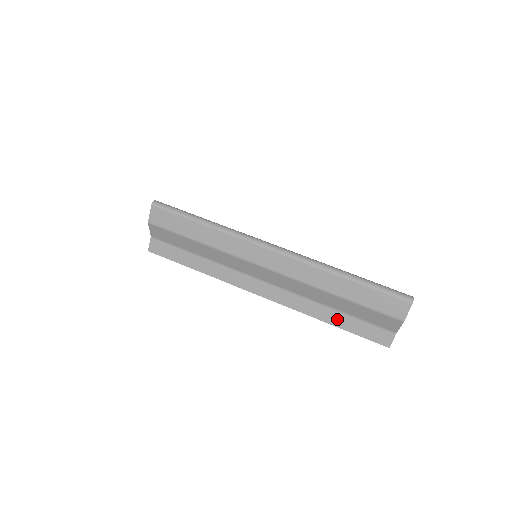
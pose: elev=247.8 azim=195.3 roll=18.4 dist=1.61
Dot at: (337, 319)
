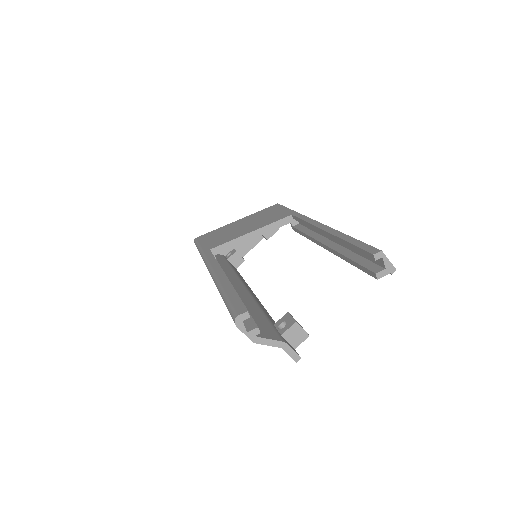
Dot at: occluded
